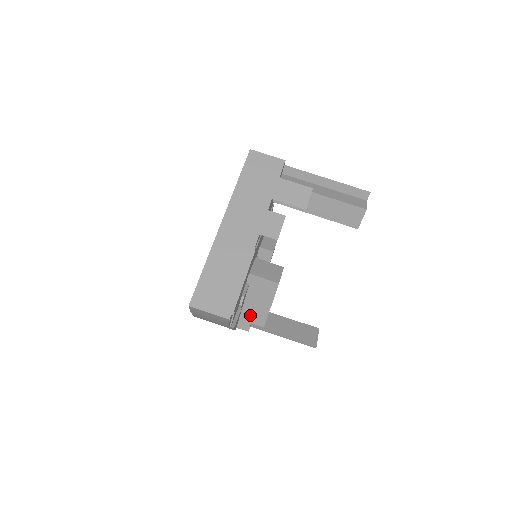
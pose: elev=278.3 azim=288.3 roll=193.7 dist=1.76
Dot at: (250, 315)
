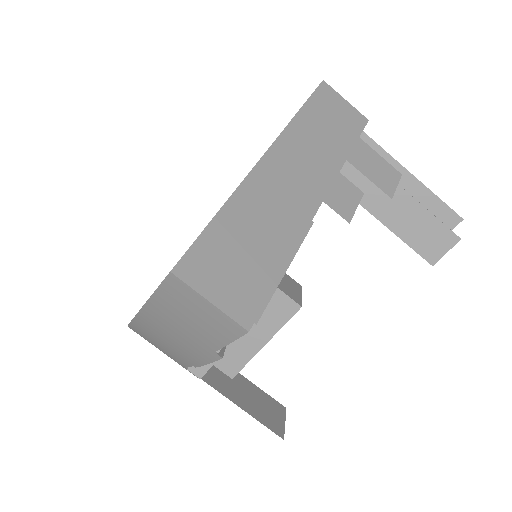
Dot at: occluded
